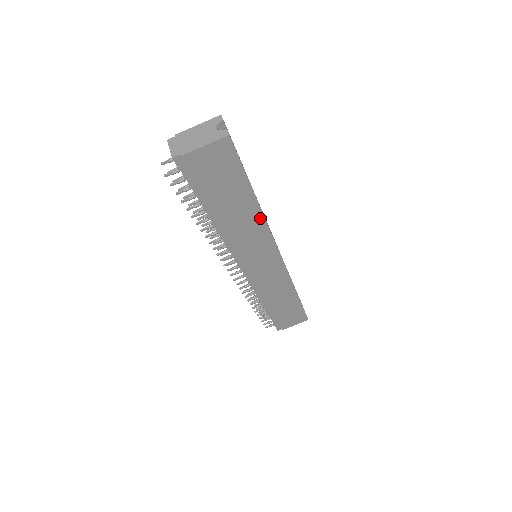
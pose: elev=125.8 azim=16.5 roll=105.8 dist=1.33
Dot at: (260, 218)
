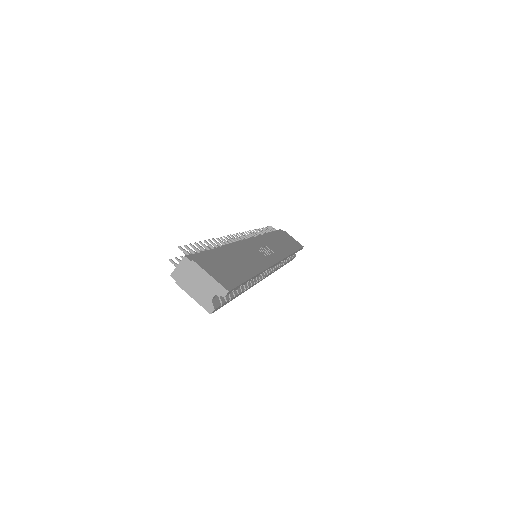
Dot at: occluded
